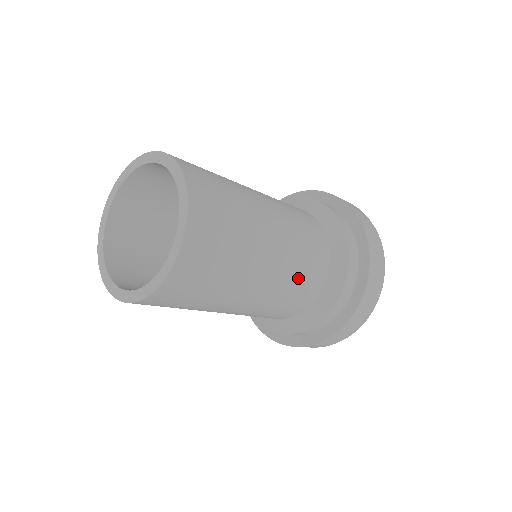
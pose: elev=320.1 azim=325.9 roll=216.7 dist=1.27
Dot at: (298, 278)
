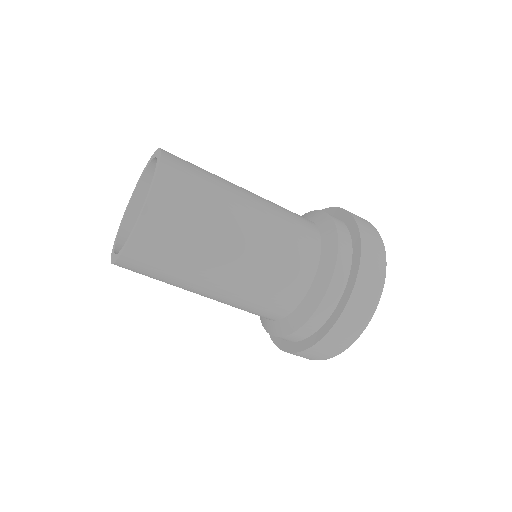
Dot at: (274, 274)
